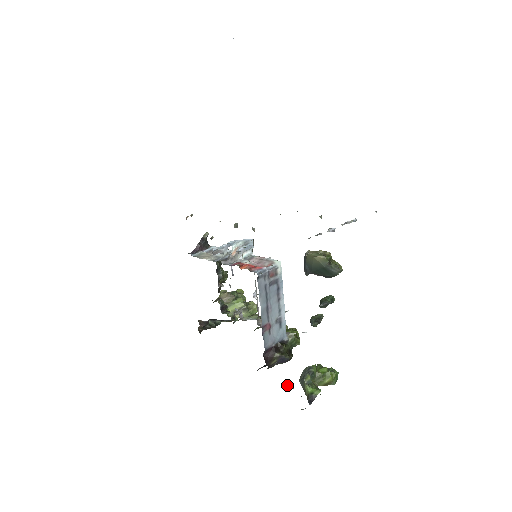
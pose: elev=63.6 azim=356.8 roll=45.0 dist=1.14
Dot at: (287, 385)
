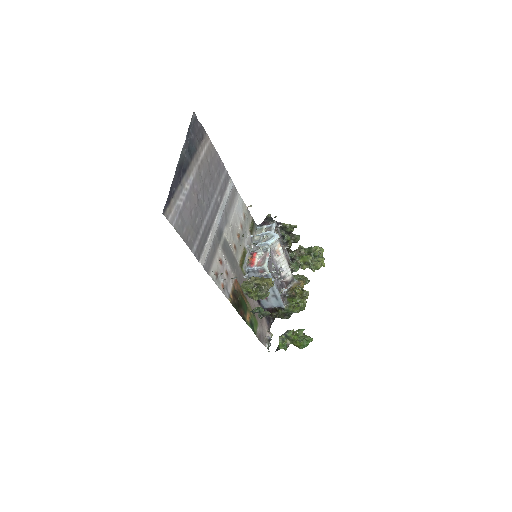
Dot at: (269, 334)
